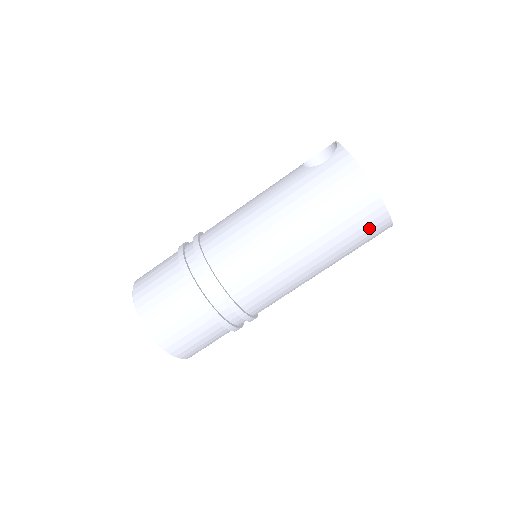
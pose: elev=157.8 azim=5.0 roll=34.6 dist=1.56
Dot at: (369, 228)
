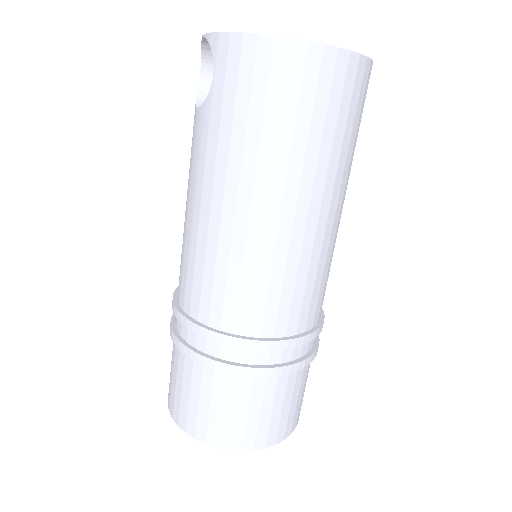
Dot at: (349, 98)
